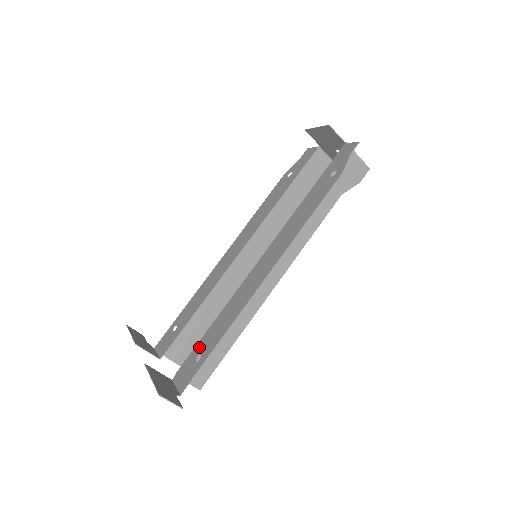
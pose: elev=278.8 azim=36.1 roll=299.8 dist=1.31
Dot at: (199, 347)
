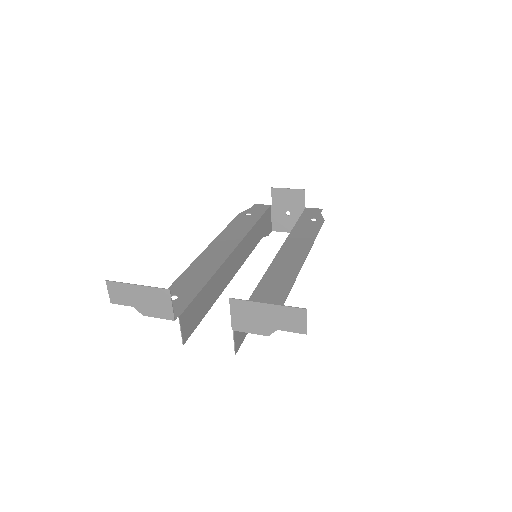
Dot at: occluded
